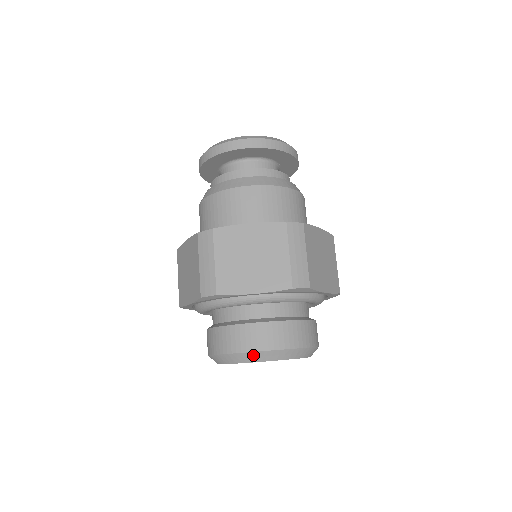
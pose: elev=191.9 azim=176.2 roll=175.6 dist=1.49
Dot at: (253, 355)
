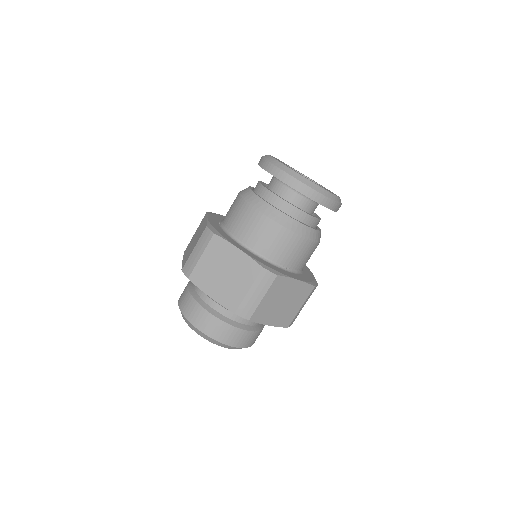
Dot at: (193, 327)
